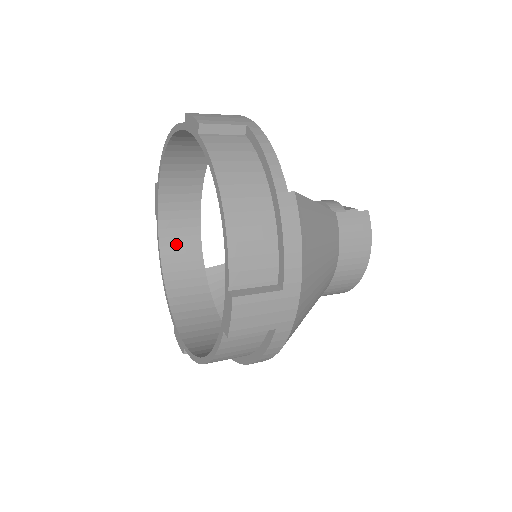
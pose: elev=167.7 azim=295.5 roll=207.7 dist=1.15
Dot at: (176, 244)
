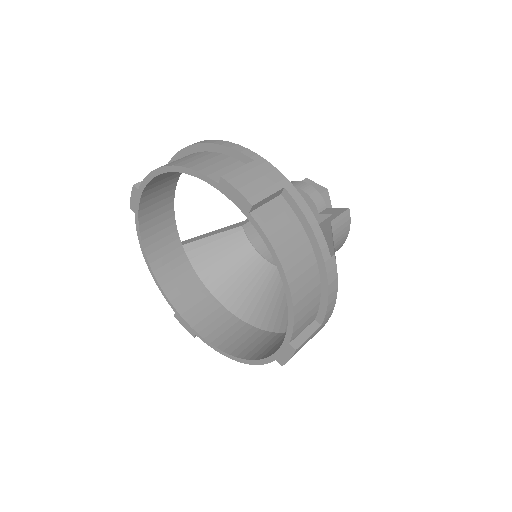
Dot at: (155, 232)
